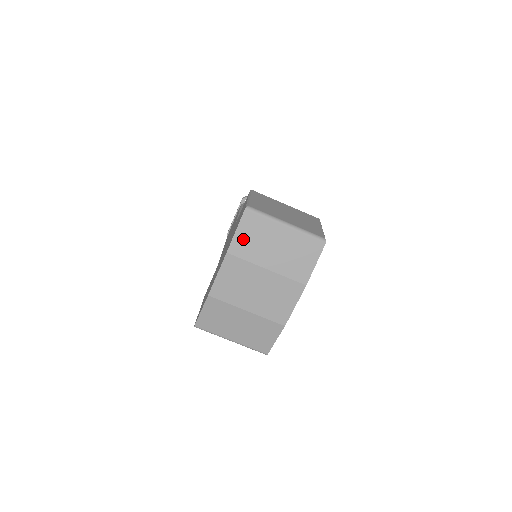
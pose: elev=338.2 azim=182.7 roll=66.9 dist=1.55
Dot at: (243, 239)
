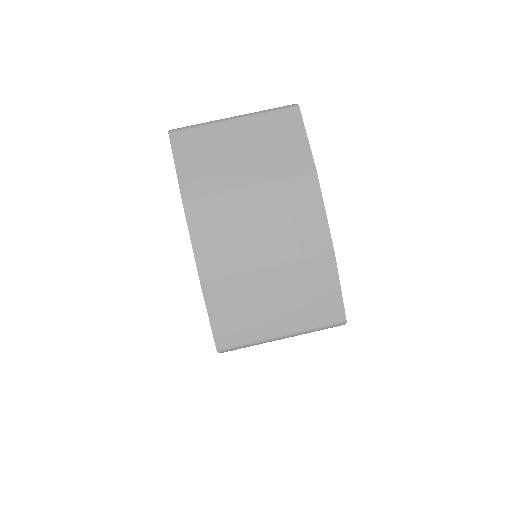
Dot at: (191, 170)
